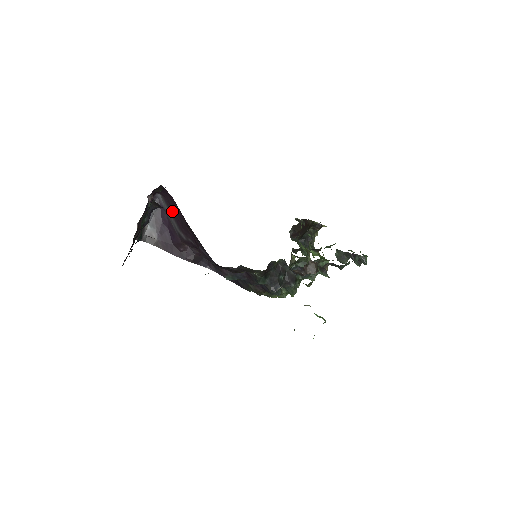
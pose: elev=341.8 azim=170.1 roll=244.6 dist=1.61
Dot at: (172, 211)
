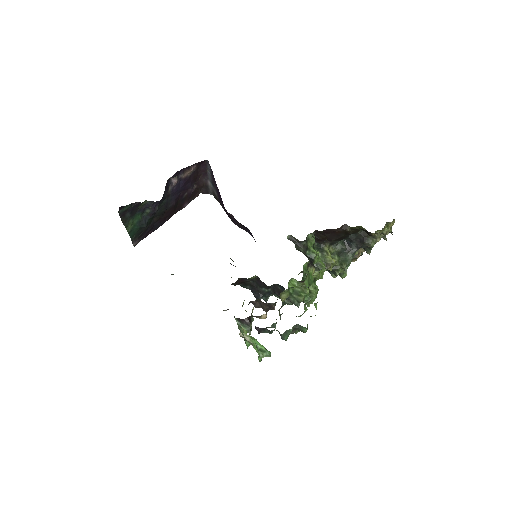
Dot at: occluded
